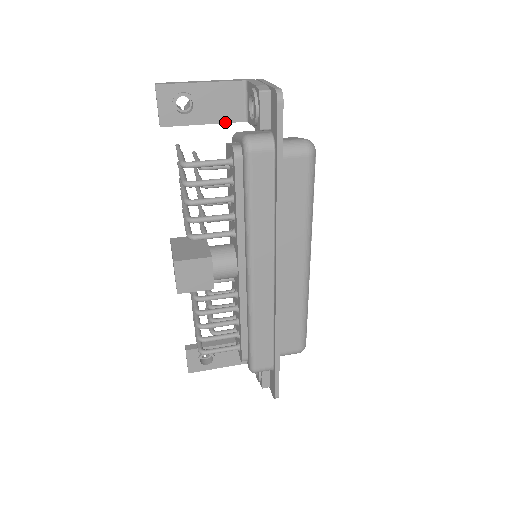
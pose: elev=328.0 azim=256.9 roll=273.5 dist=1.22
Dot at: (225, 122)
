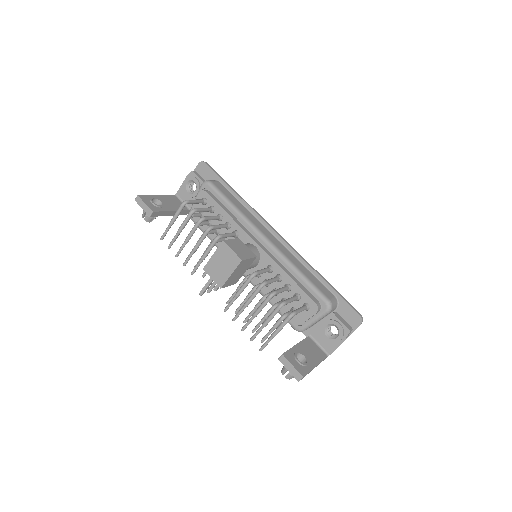
Dot at: occluded
